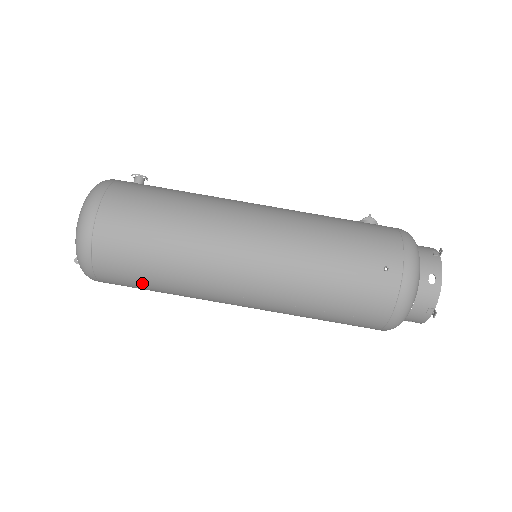
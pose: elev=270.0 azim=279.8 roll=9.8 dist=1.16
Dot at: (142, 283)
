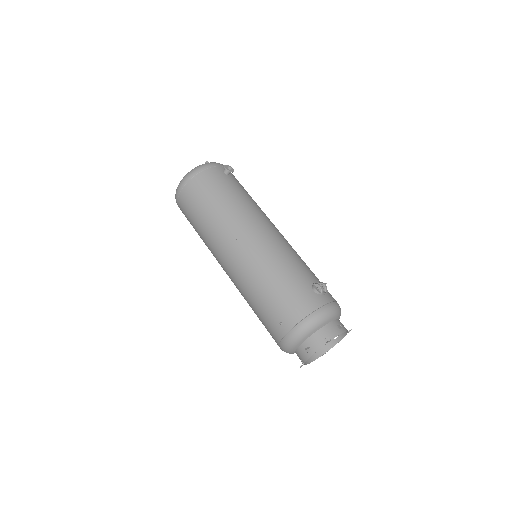
Dot at: occluded
